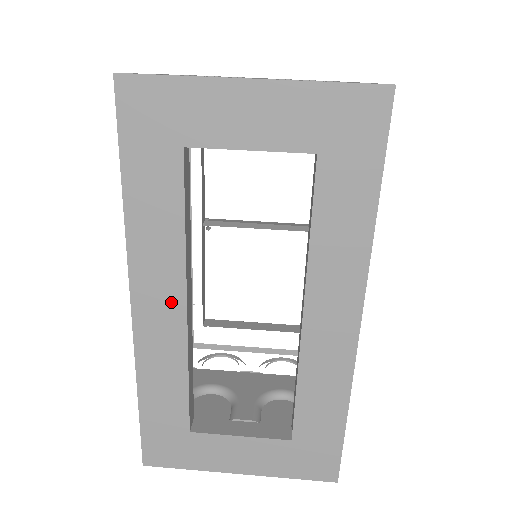
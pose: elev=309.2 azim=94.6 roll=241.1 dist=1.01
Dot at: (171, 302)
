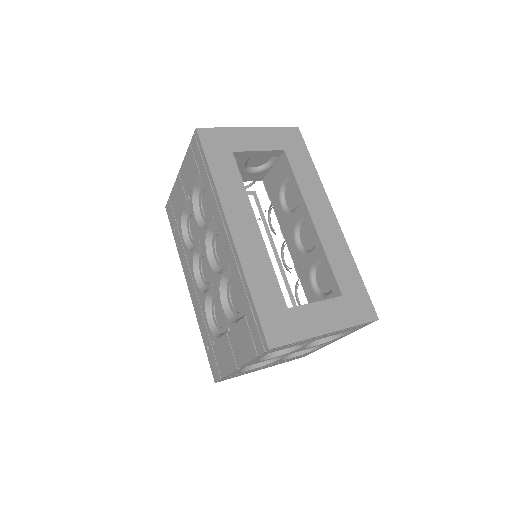
Dot at: (249, 223)
